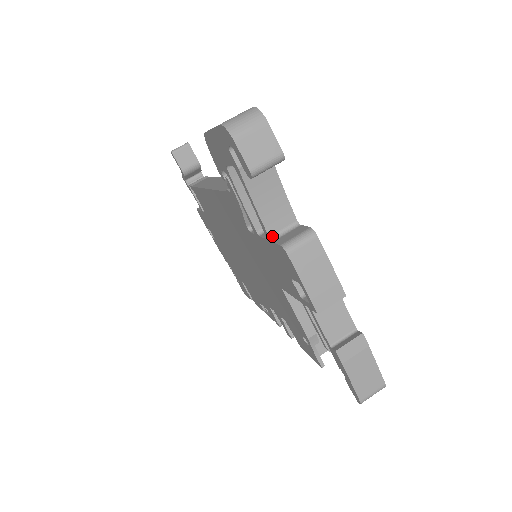
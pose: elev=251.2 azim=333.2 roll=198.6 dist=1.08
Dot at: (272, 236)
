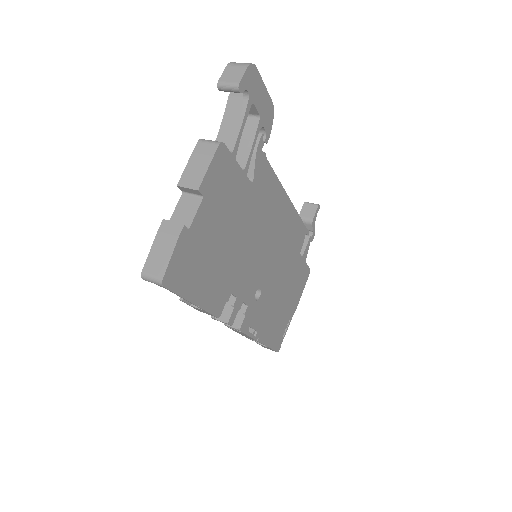
Dot at: occluded
